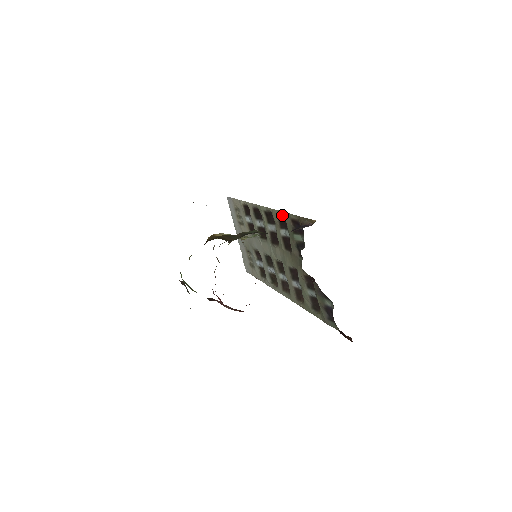
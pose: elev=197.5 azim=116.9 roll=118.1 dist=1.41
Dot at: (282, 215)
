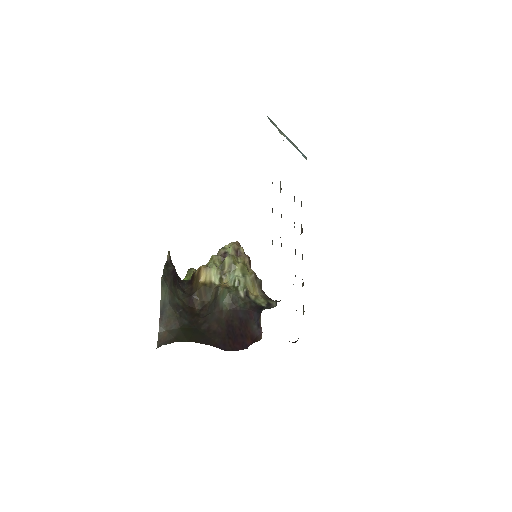
Dot at: occluded
